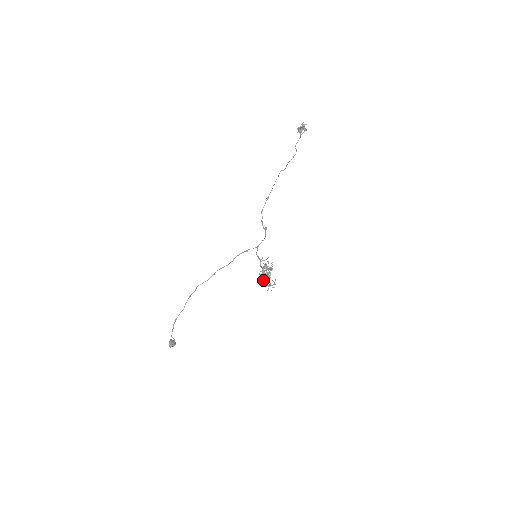
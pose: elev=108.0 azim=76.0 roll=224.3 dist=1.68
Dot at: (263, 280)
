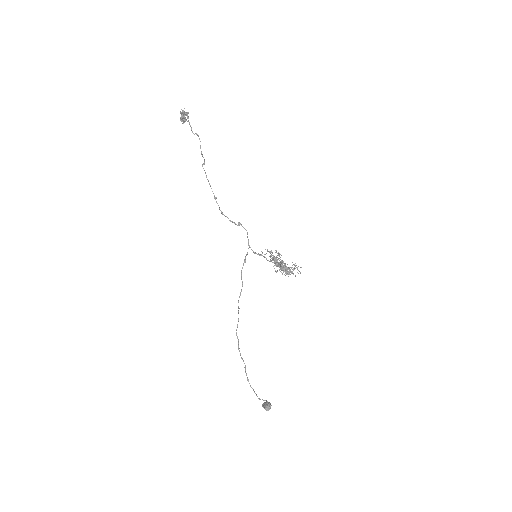
Dot at: (283, 270)
